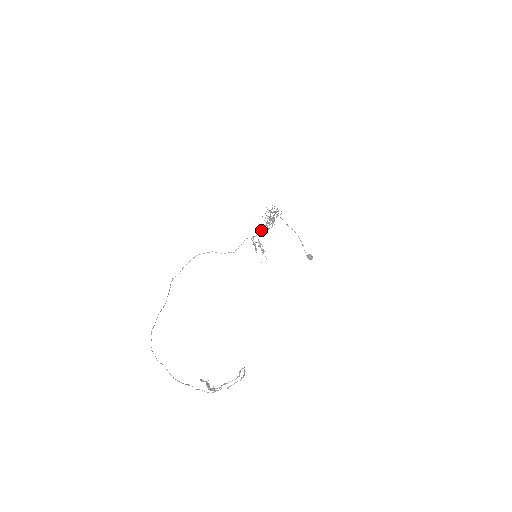
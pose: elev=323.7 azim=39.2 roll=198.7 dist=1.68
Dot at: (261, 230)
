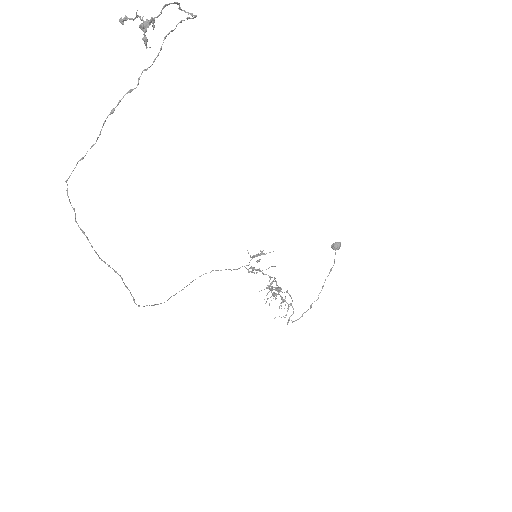
Dot at: (257, 272)
